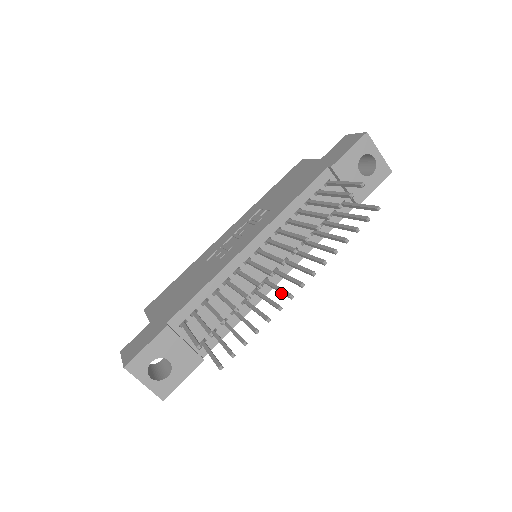
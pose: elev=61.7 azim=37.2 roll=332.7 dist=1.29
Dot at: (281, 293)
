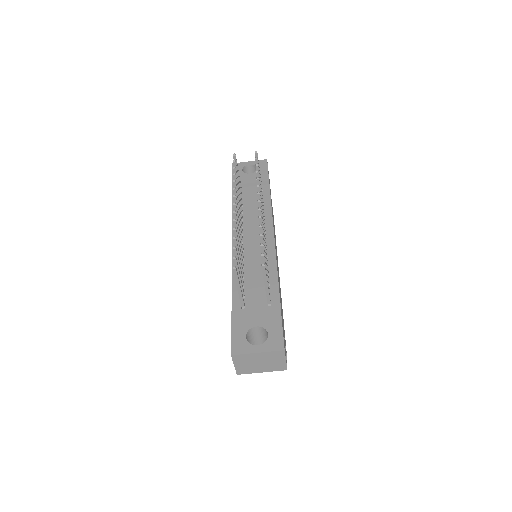
Dot at: occluded
